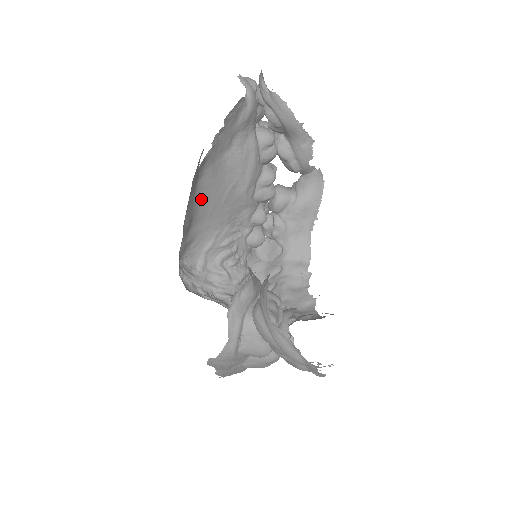
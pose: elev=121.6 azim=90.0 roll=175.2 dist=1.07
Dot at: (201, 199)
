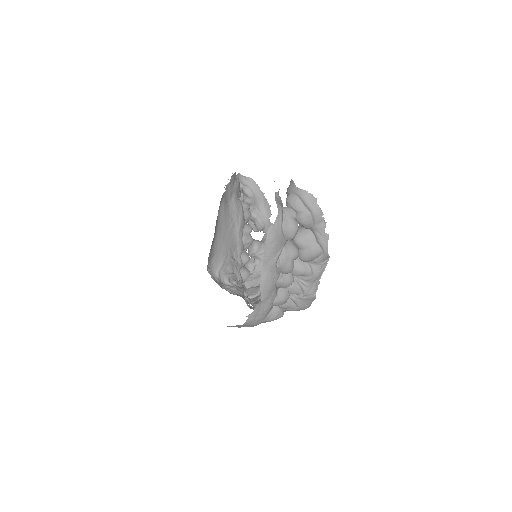
Dot at: (219, 225)
